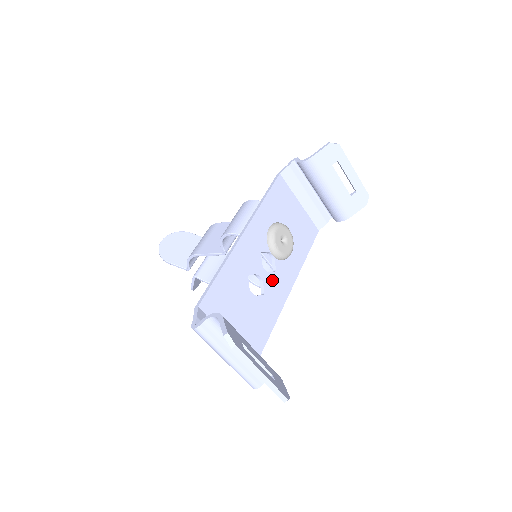
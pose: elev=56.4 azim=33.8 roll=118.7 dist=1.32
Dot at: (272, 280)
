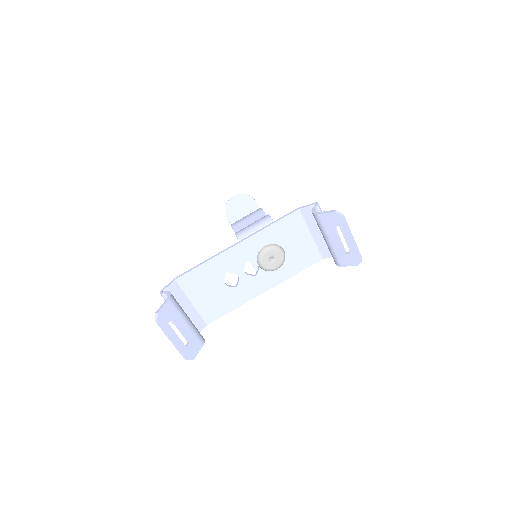
Dot at: (249, 281)
